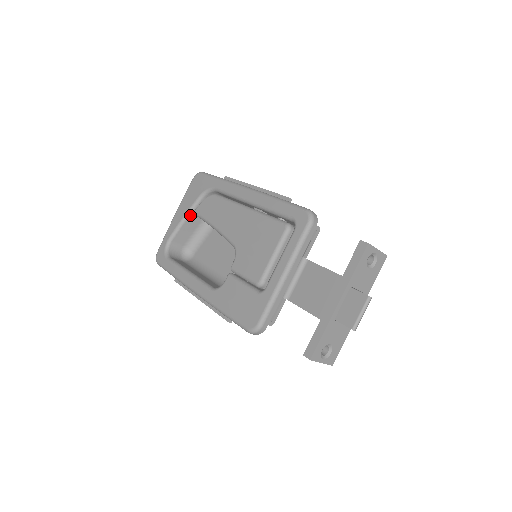
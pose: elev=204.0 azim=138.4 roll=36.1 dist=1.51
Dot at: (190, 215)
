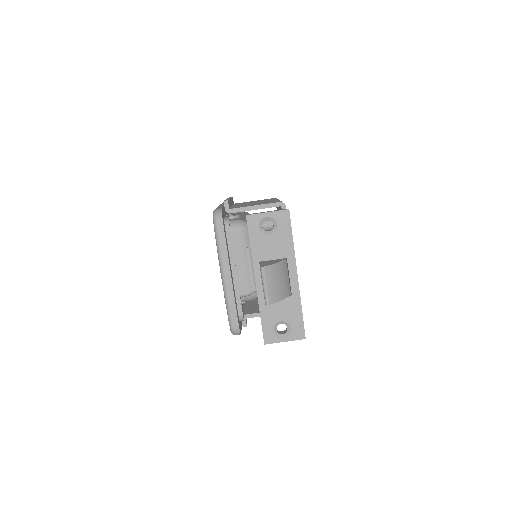
Dot at: occluded
